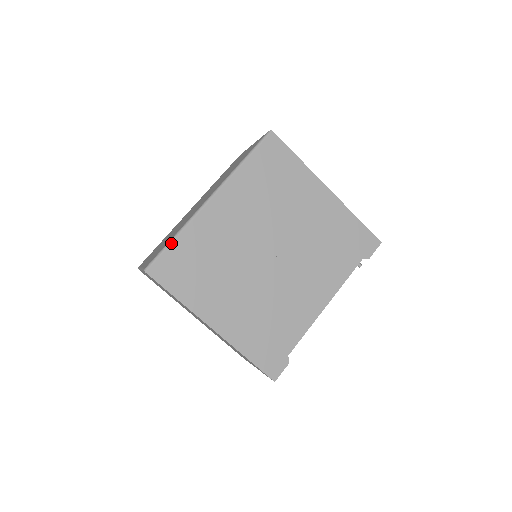
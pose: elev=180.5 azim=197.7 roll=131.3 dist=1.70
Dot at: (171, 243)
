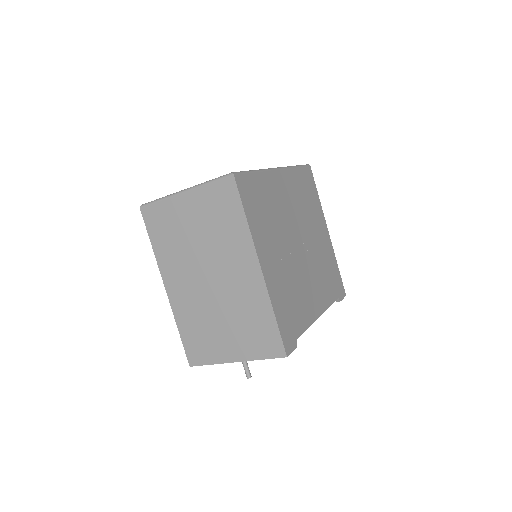
Dot at: (253, 172)
